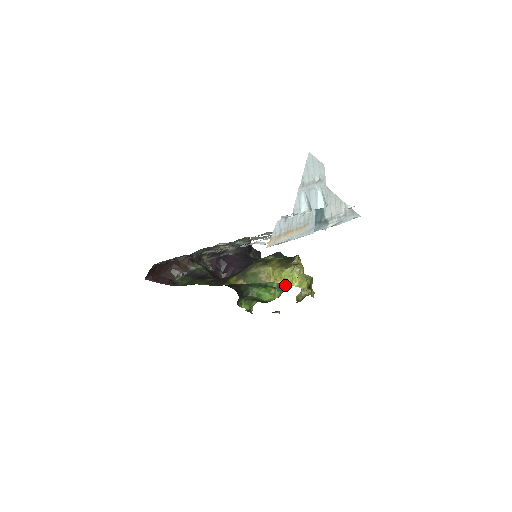
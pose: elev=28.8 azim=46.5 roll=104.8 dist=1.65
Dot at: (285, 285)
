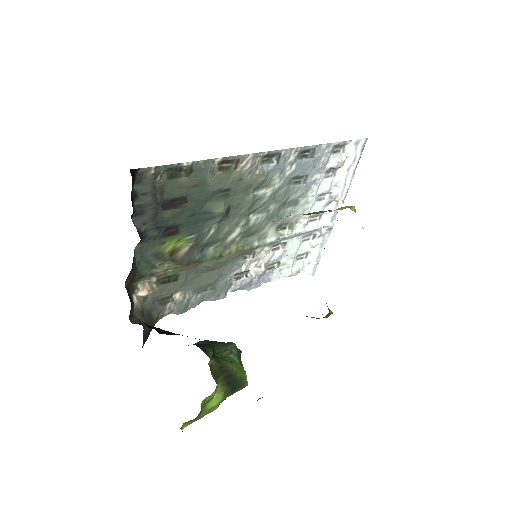
Dot at: occluded
